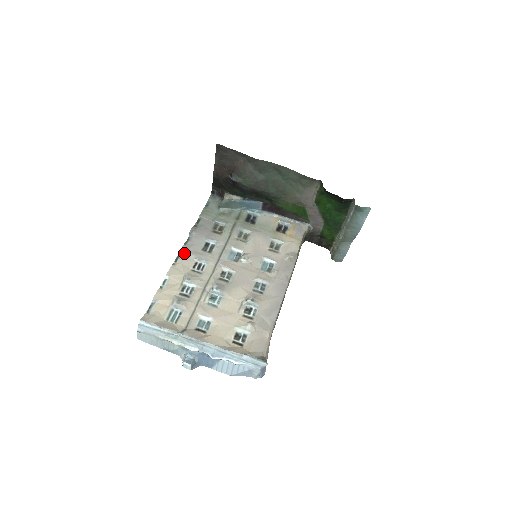
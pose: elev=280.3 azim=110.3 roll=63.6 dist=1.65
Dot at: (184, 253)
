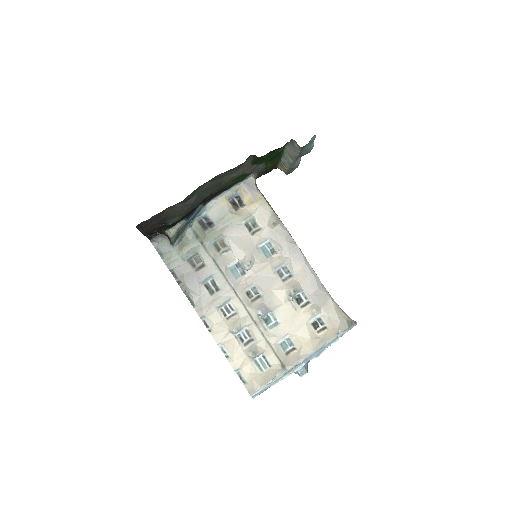
Dot at: (205, 315)
